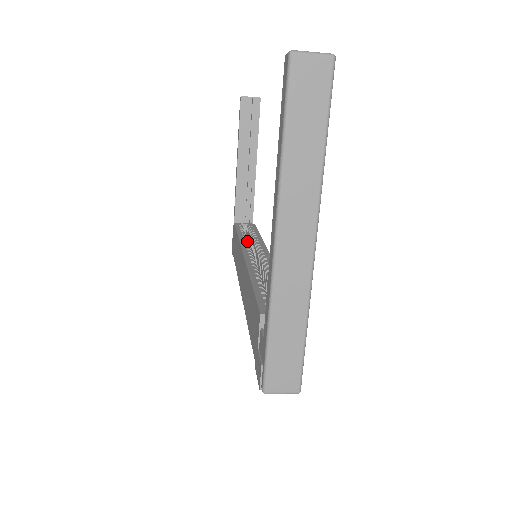
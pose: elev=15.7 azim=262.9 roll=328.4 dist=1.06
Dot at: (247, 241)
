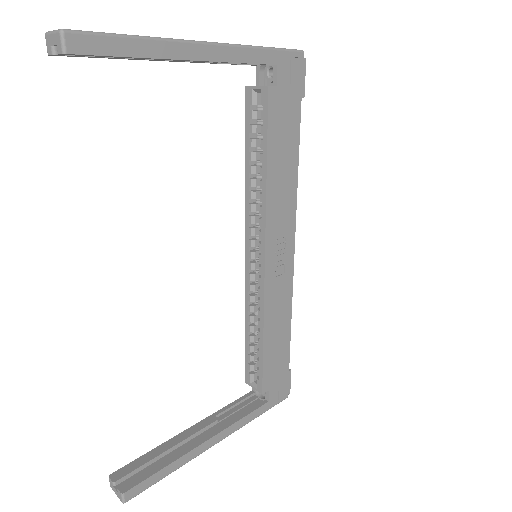
Dot at: (253, 197)
